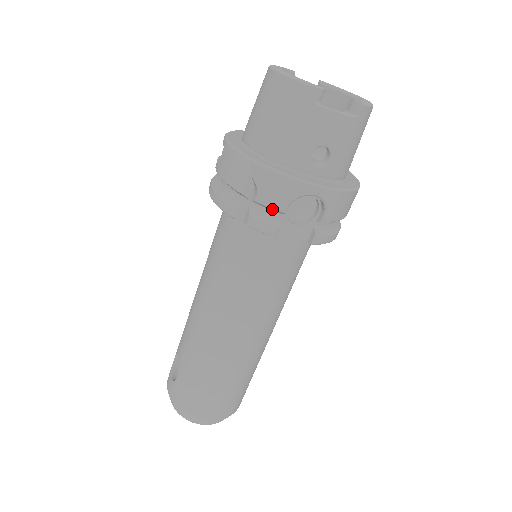
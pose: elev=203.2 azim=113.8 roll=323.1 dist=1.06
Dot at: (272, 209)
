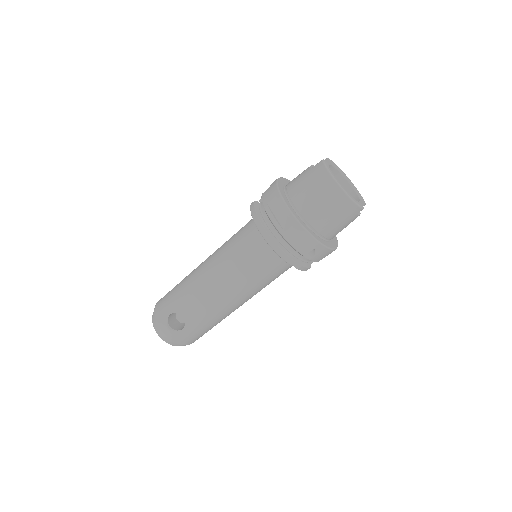
Dot at: (314, 261)
